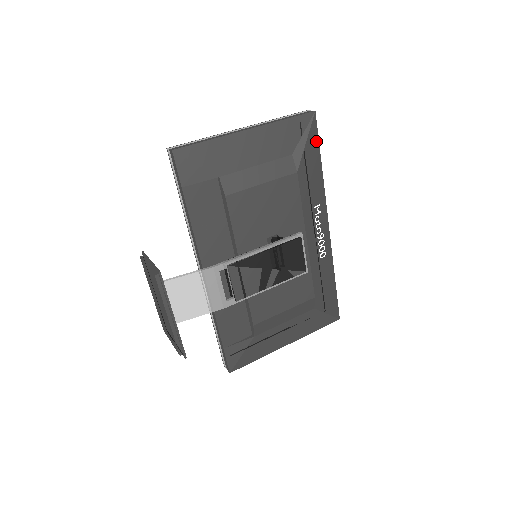
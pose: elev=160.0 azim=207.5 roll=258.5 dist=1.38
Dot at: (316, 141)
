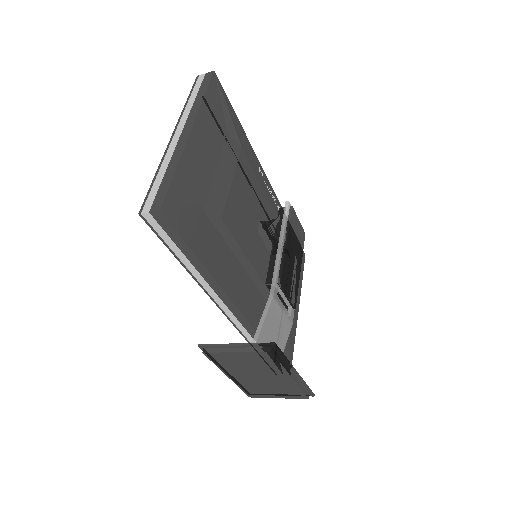
Dot at: (229, 104)
